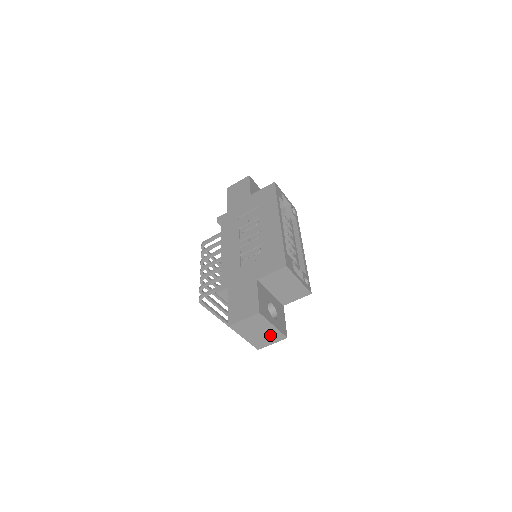
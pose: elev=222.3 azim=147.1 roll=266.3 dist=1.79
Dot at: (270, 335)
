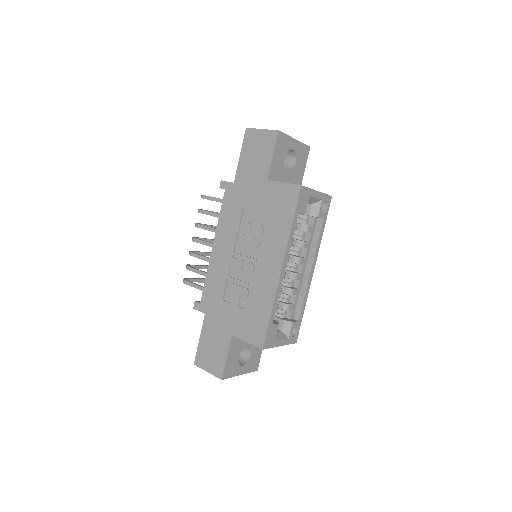
Dot at: occluded
